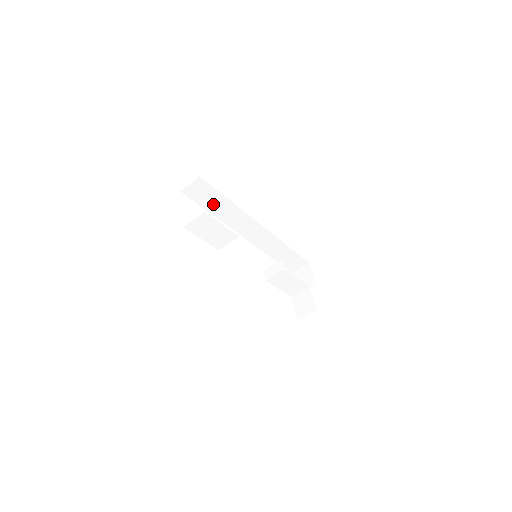
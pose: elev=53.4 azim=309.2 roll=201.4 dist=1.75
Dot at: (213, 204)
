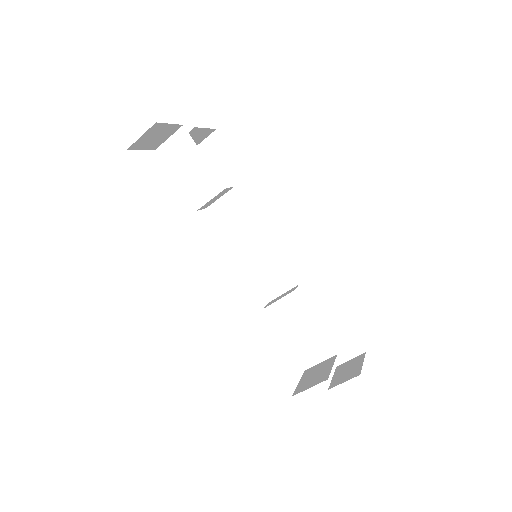
Dot at: (228, 182)
